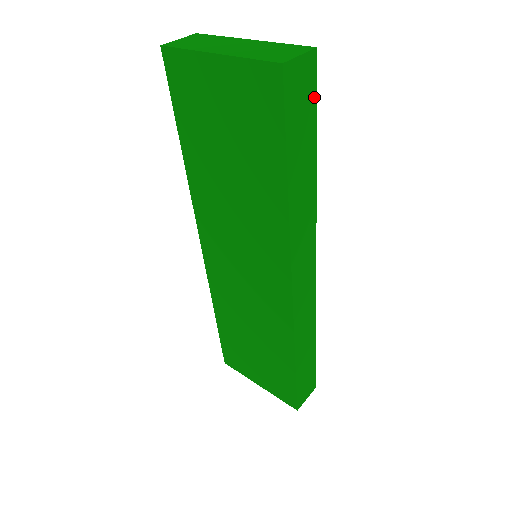
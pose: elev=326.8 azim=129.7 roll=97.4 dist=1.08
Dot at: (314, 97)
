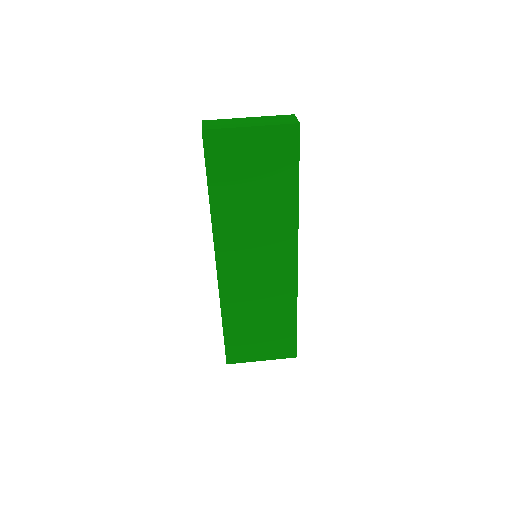
Dot at: occluded
